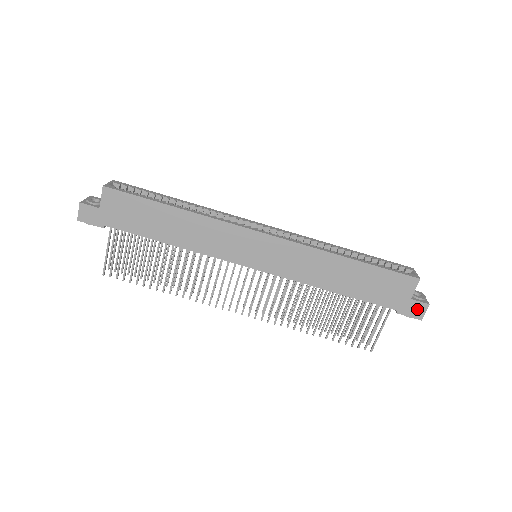
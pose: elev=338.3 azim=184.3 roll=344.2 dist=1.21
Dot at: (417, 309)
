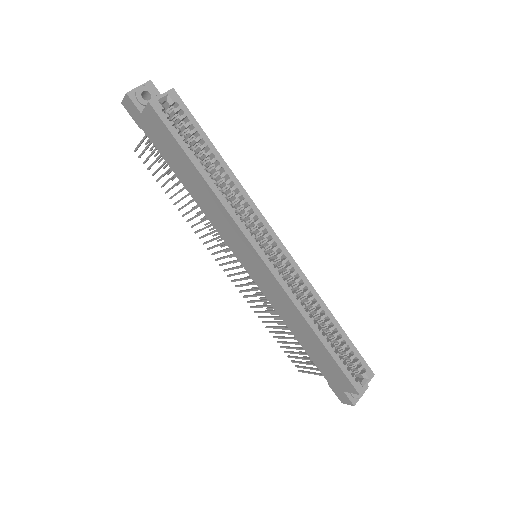
Dot at: (344, 398)
